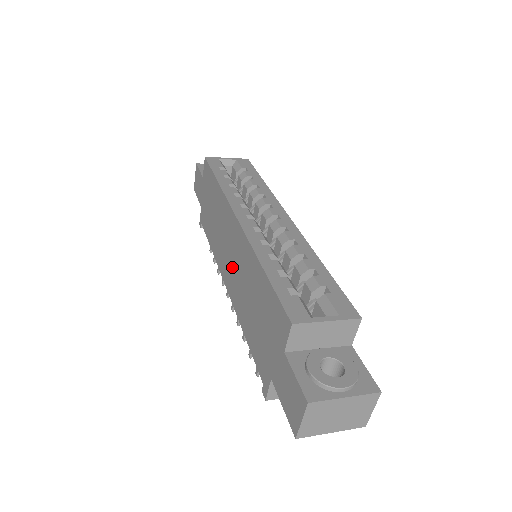
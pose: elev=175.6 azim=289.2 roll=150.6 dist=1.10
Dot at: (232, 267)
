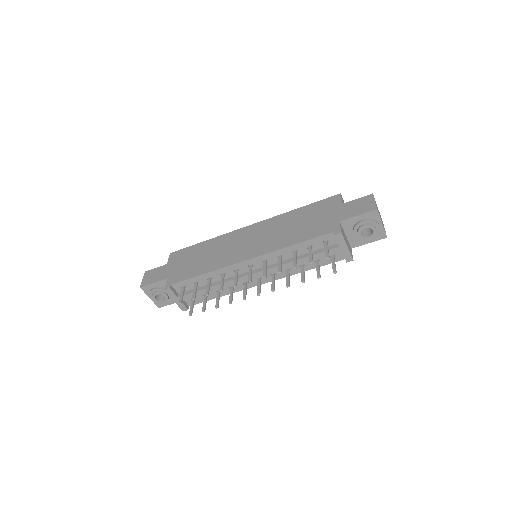
Dot at: (255, 243)
